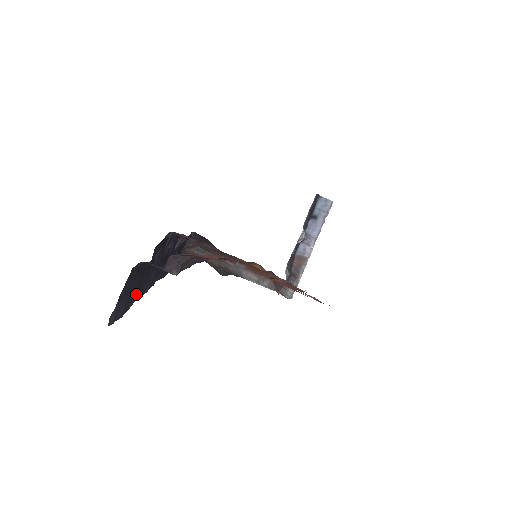
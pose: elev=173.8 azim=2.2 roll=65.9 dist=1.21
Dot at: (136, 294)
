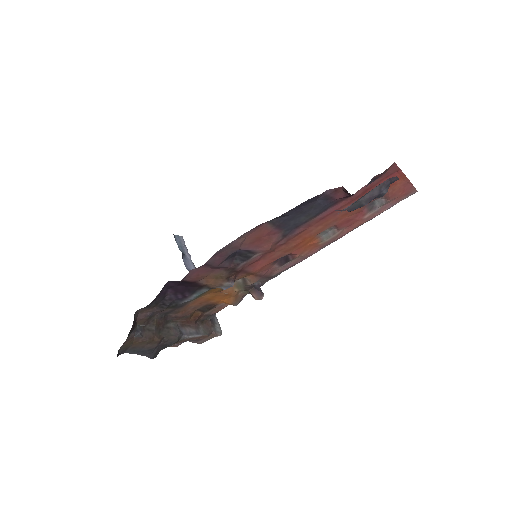
Dot at: occluded
